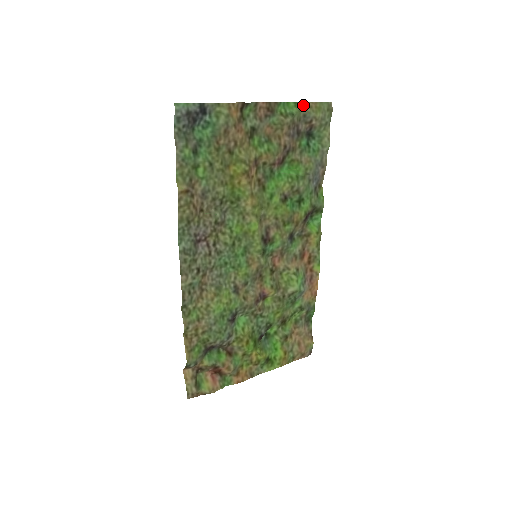
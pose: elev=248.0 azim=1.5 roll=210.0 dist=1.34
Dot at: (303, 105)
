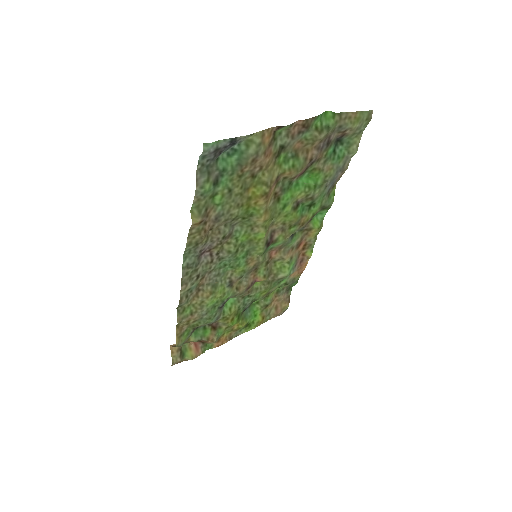
Dot at: (342, 116)
